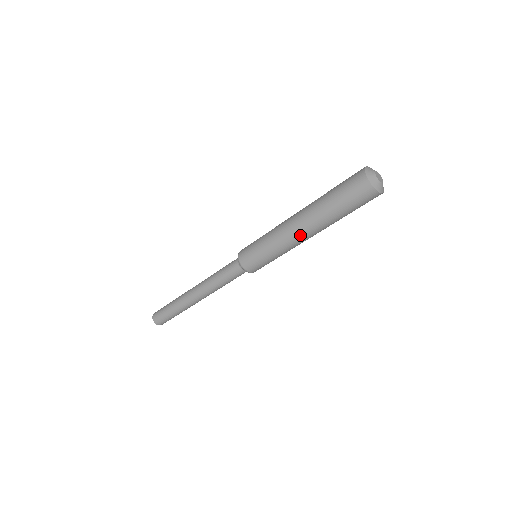
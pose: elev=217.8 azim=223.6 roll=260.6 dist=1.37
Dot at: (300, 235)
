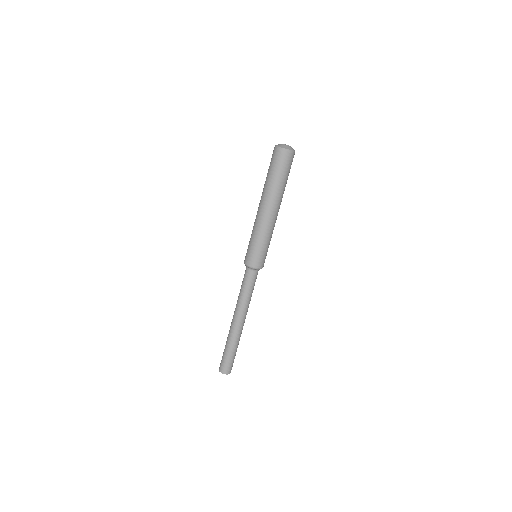
Dot at: (273, 214)
